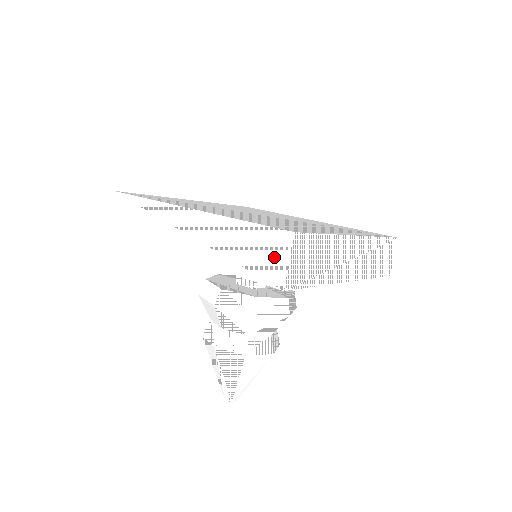
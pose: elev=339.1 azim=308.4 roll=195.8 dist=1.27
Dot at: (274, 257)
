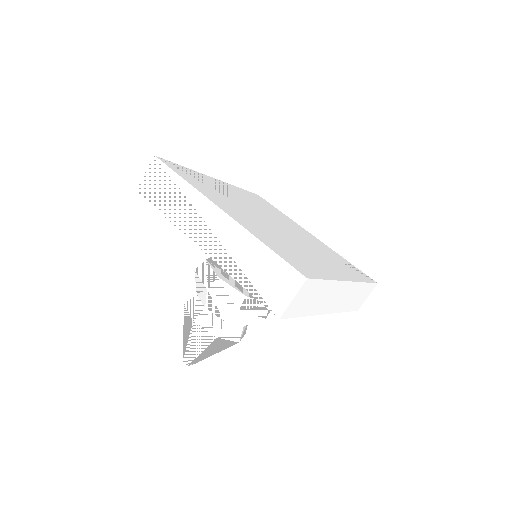
Dot at: (282, 289)
